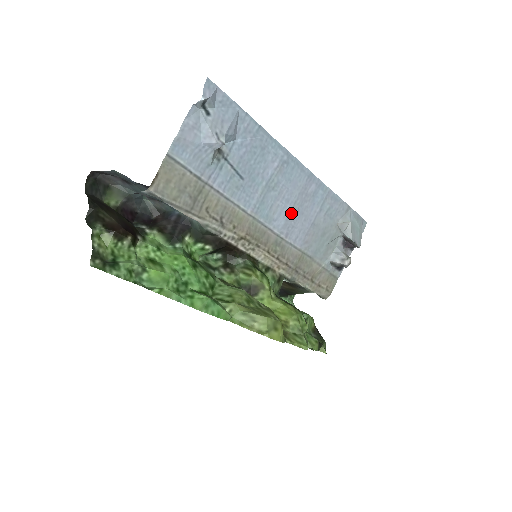
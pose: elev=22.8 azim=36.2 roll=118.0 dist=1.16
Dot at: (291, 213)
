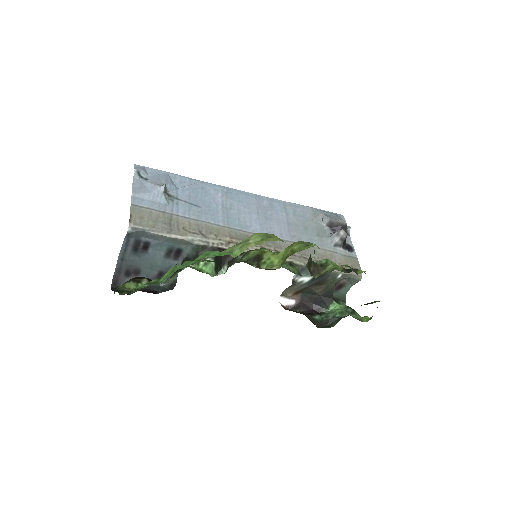
Dot at: (260, 220)
